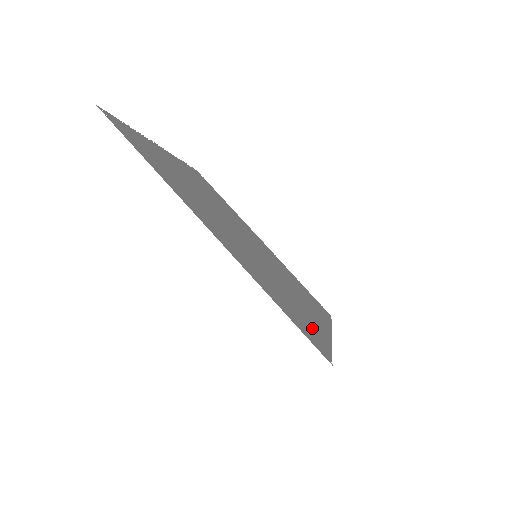
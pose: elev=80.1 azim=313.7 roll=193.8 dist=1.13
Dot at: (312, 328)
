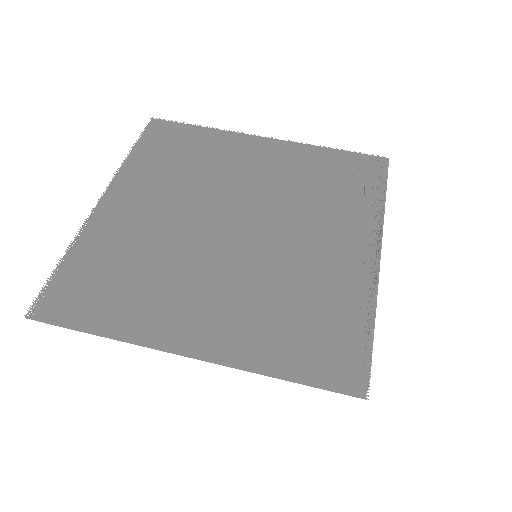
Dot at: occluded
